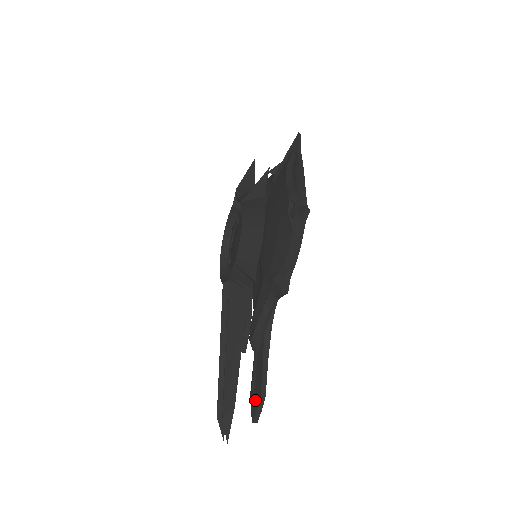
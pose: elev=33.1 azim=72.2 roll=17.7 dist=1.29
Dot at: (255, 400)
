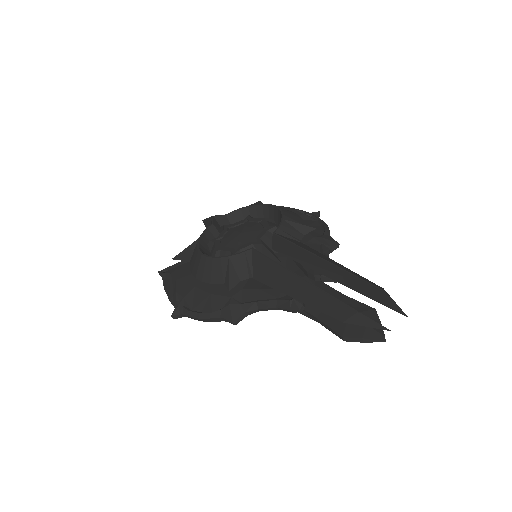
Dot at: occluded
